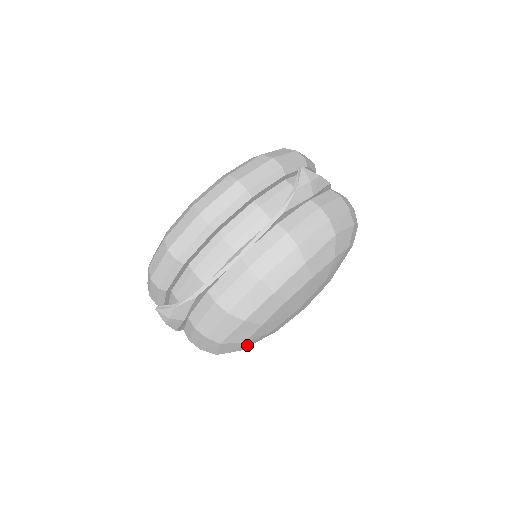
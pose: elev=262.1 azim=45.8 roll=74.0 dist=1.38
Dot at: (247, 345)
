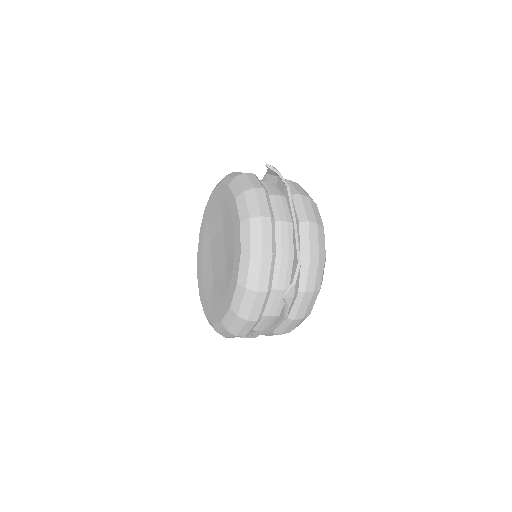
Dot at: occluded
